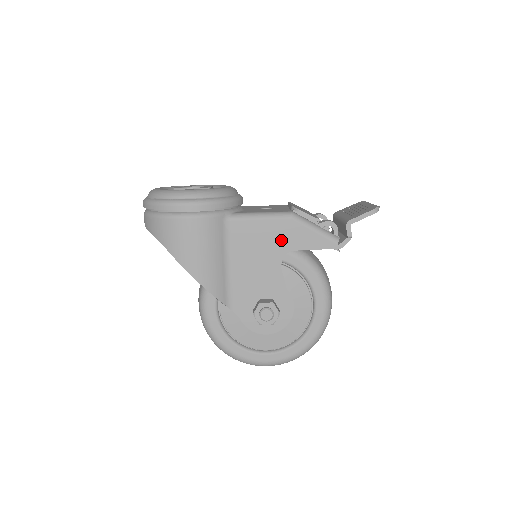
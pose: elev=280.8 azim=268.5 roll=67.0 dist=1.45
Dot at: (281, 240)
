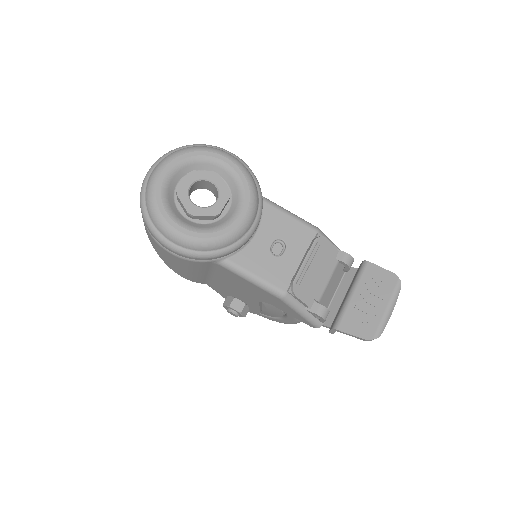
Dot at: (265, 297)
